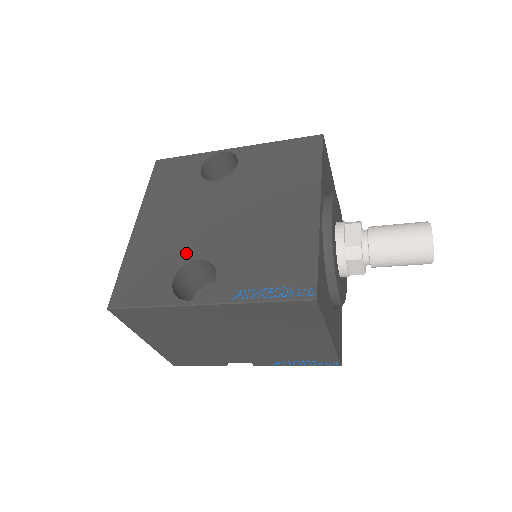
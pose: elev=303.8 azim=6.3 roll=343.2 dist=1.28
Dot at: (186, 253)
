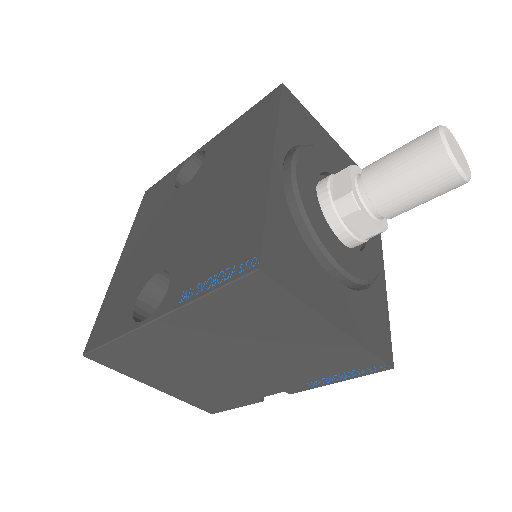
Dot at: (150, 270)
